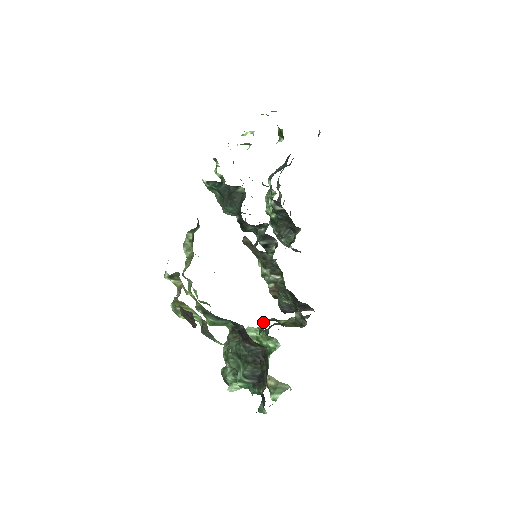
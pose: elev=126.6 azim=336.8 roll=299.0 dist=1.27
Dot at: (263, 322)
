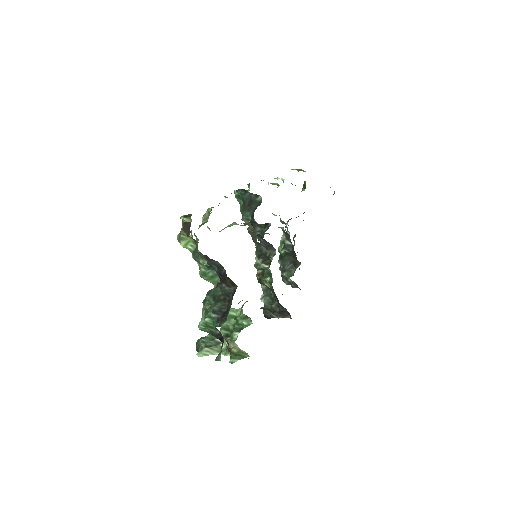
Dot at: occluded
